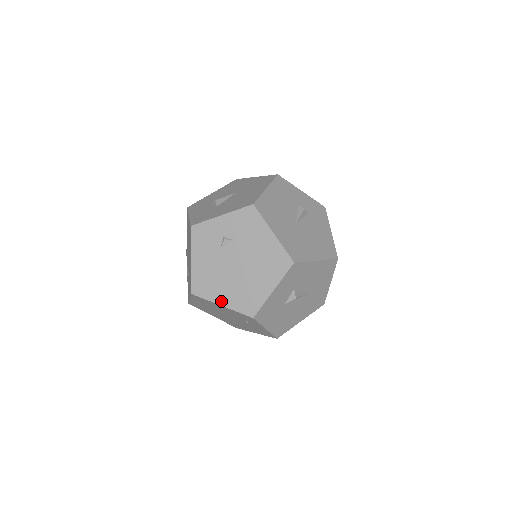
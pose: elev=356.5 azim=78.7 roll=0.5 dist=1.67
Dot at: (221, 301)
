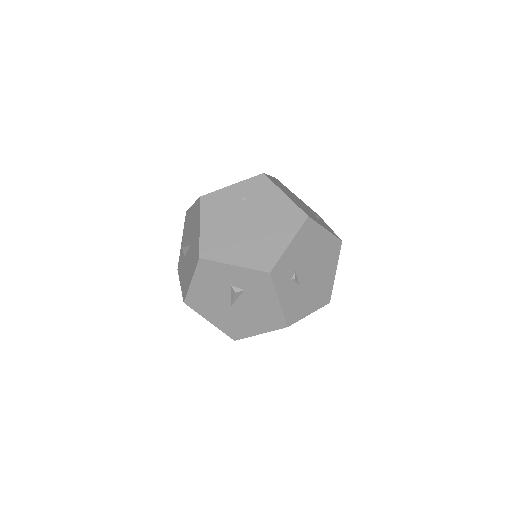
Dot at: occluded
